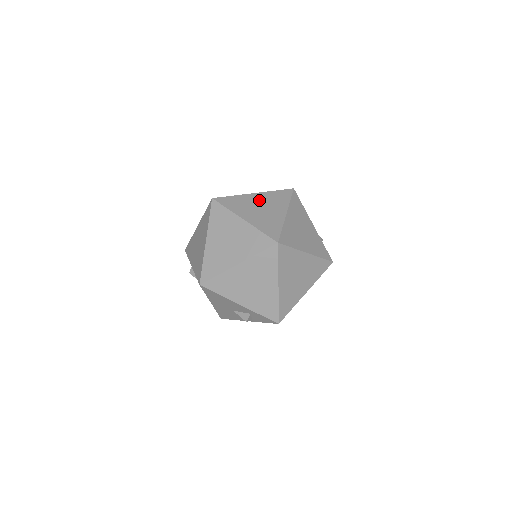
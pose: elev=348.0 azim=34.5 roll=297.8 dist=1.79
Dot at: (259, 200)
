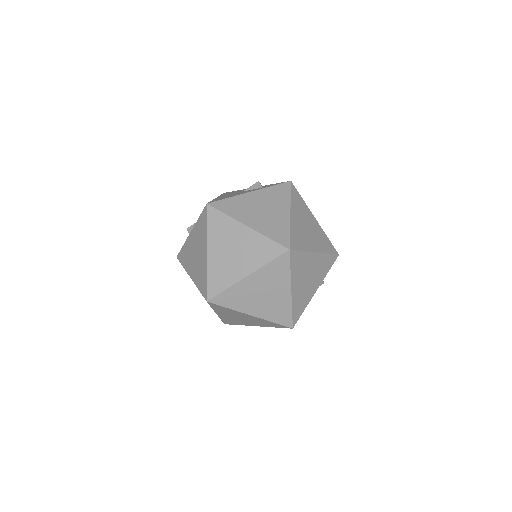
Dot at: (219, 250)
